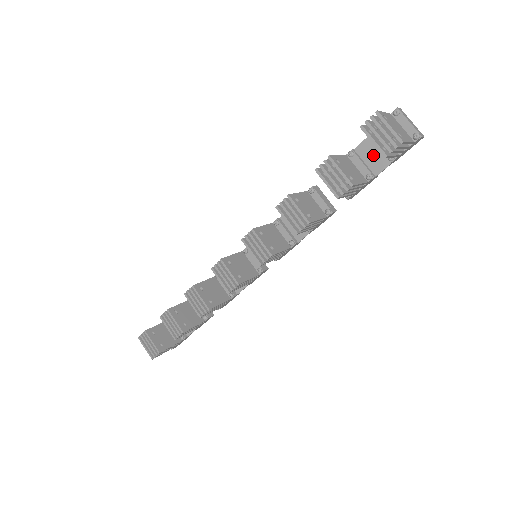
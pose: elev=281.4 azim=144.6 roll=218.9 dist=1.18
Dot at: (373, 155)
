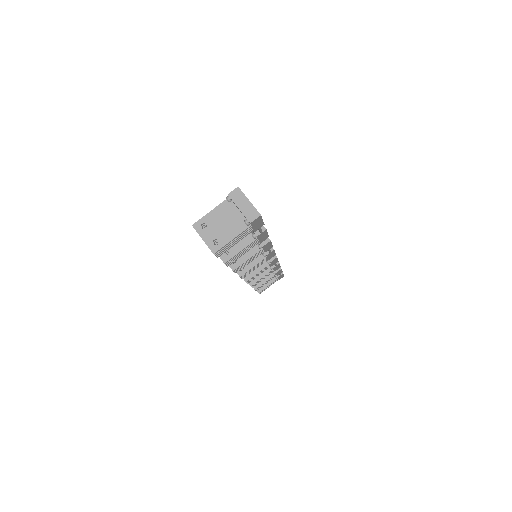
Dot at: occluded
